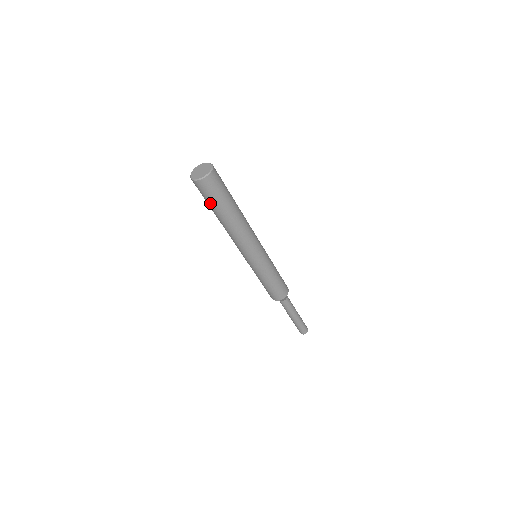
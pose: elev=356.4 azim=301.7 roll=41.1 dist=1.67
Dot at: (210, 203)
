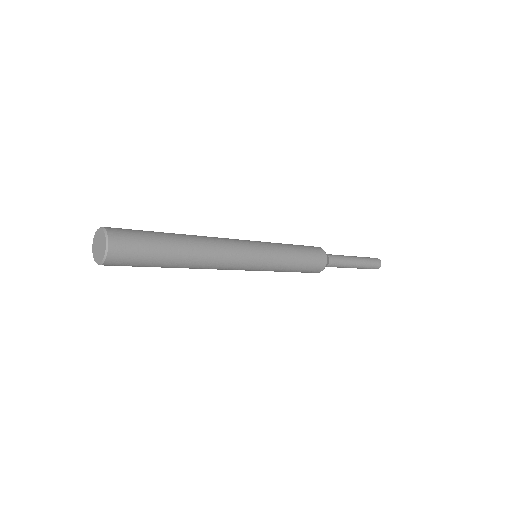
Dot at: occluded
